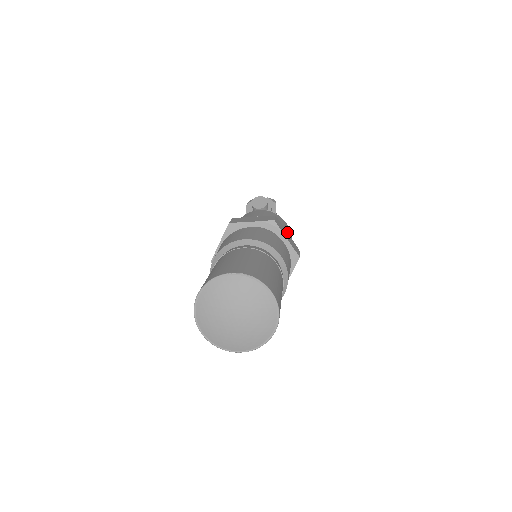
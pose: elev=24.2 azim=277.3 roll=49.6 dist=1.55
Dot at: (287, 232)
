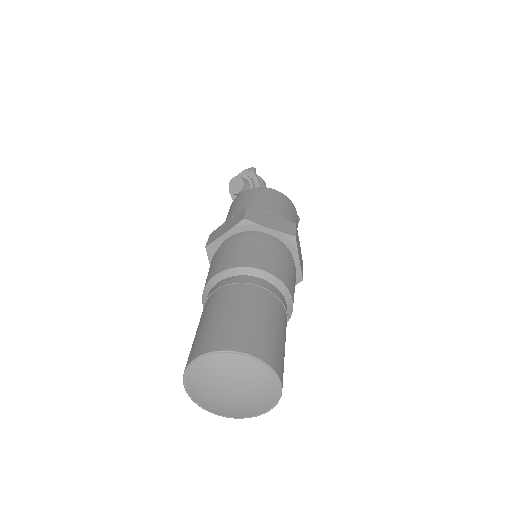
Dot at: (270, 213)
